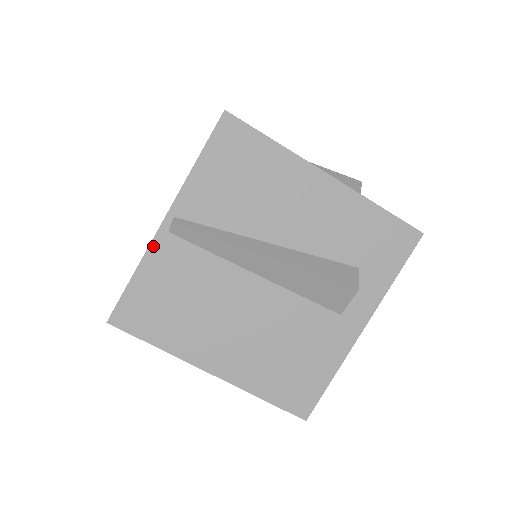
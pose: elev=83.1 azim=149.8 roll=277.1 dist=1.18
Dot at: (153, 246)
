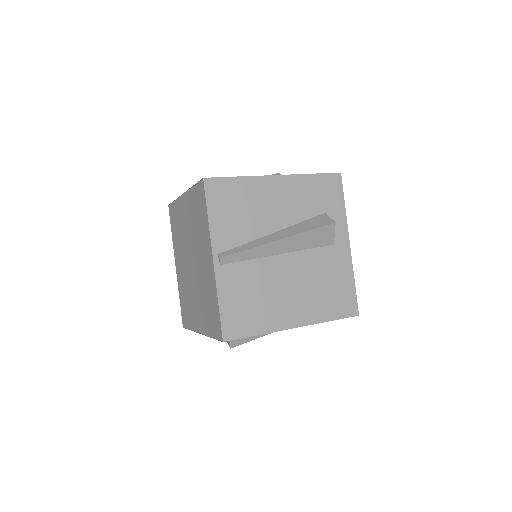
Dot at: (218, 279)
